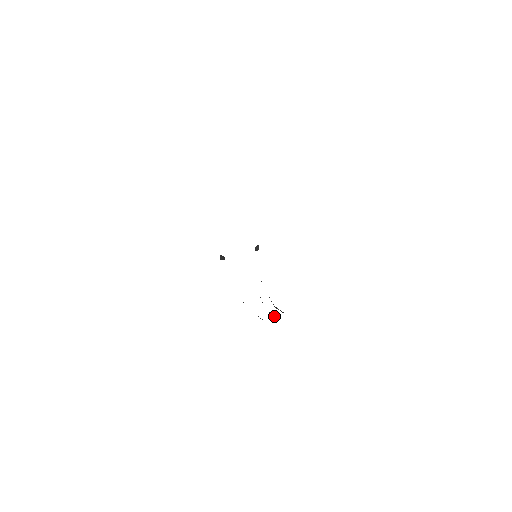
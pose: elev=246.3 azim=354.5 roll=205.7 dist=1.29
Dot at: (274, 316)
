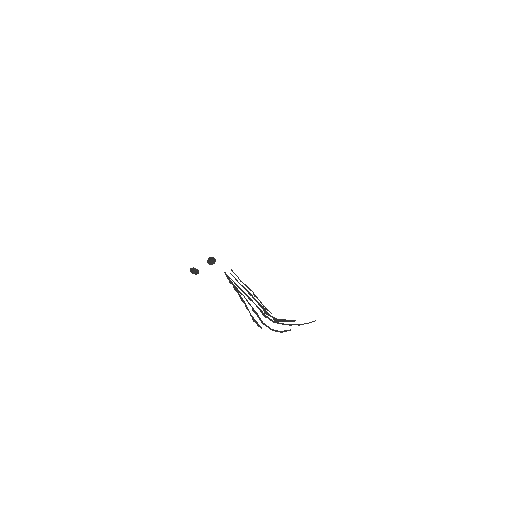
Dot at: occluded
